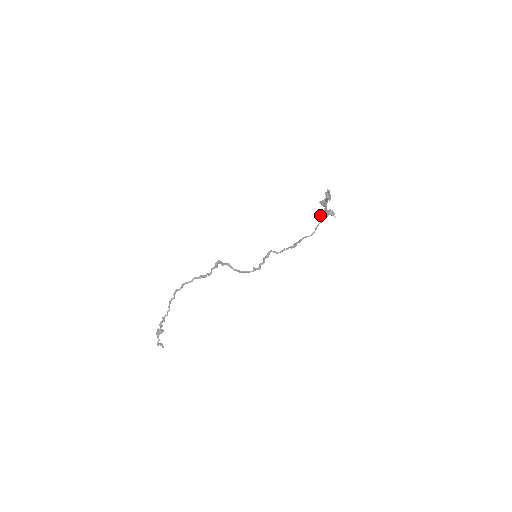
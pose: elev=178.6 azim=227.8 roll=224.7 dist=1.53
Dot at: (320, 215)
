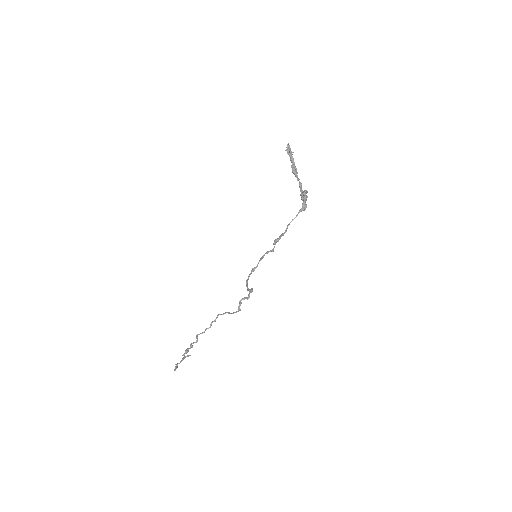
Dot at: occluded
